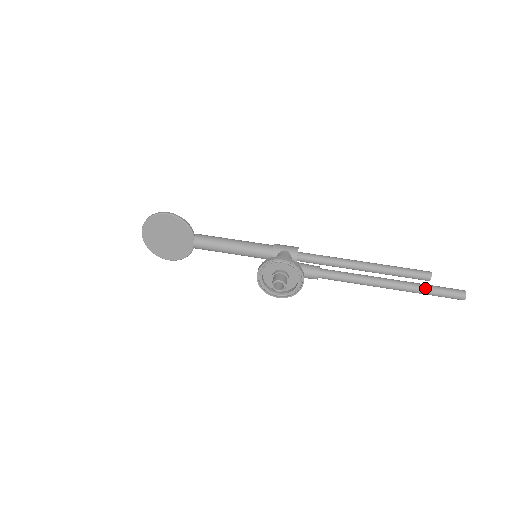
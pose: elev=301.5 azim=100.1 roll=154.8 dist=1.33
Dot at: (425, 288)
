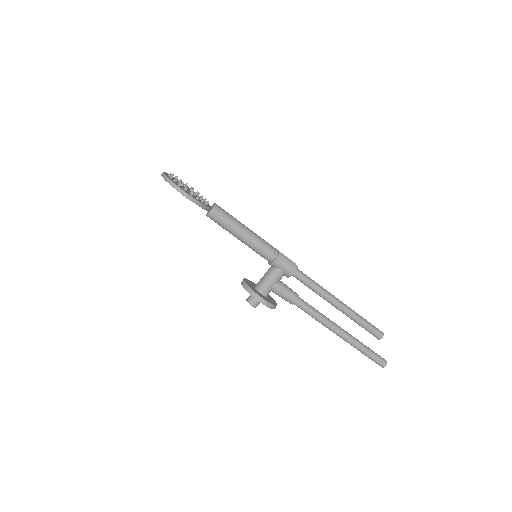
Dot at: (360, 351)
